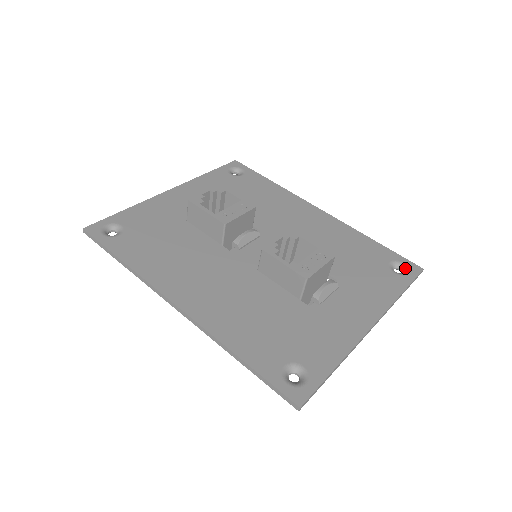
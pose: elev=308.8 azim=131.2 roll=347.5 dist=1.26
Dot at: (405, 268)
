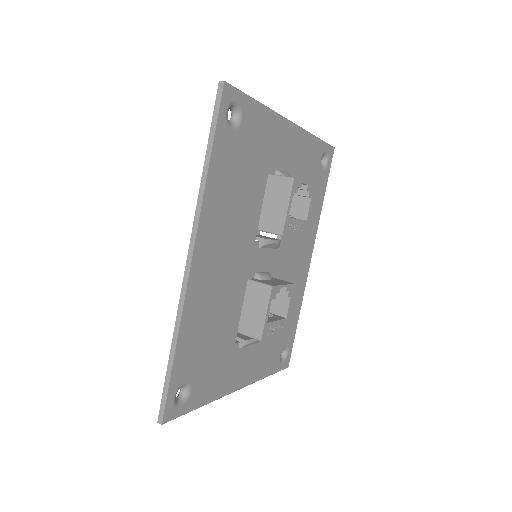
Dot at: (285, 358)
